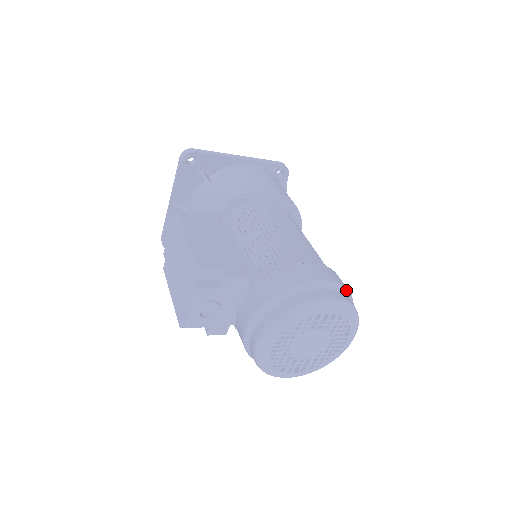
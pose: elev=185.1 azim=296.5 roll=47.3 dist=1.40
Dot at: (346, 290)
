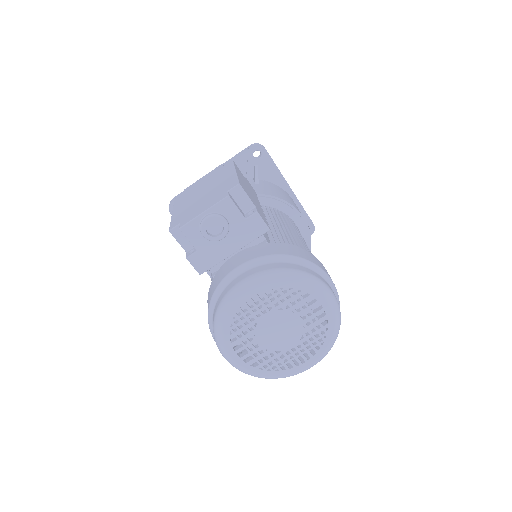
Dot at: occluded
